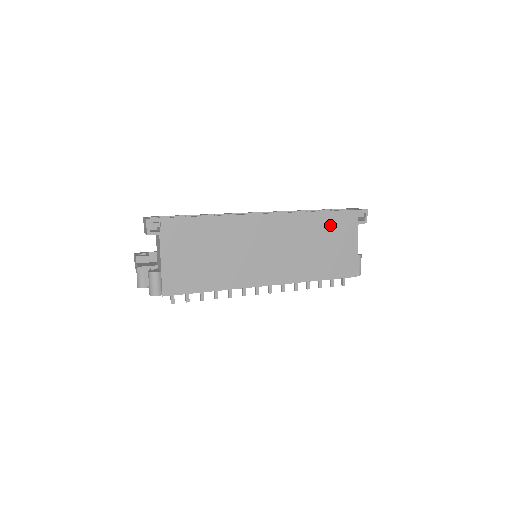
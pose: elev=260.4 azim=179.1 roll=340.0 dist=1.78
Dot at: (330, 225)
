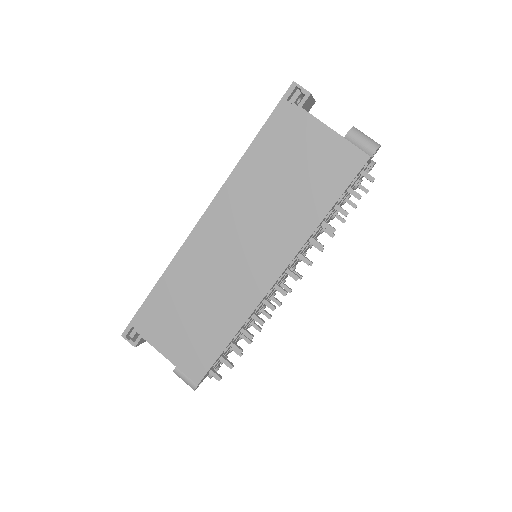
Dot at: (272, 150)
